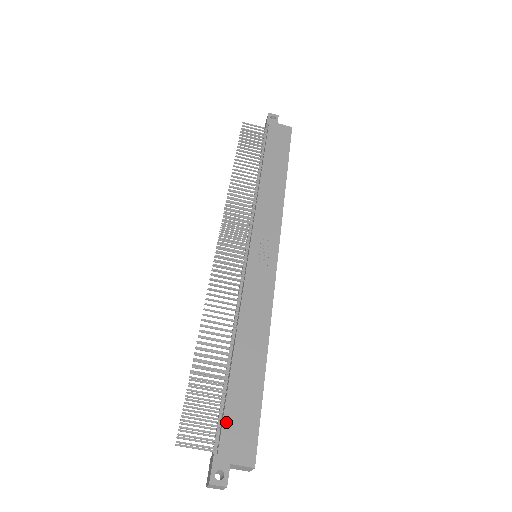
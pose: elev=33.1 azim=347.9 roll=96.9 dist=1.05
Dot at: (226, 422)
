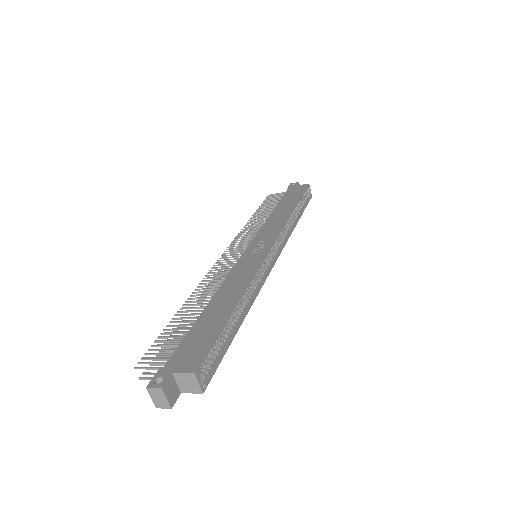
Dot at: (181, 347)
